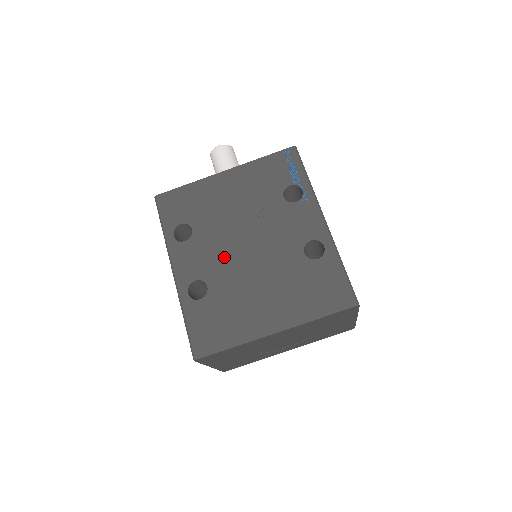
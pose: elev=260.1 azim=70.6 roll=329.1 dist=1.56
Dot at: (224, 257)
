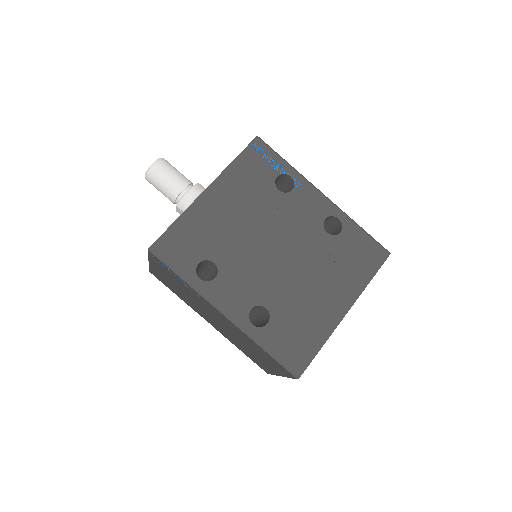
Dot at: (263, 273)
